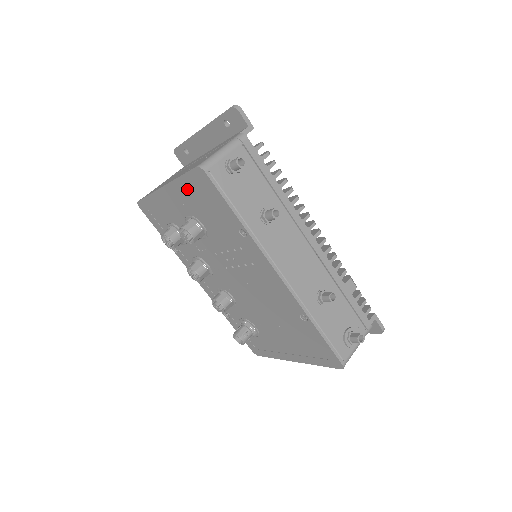
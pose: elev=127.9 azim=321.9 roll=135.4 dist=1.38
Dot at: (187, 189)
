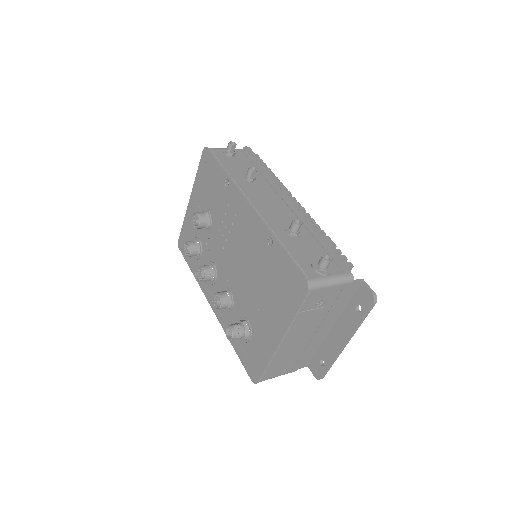
Dot at: (200, 181)
